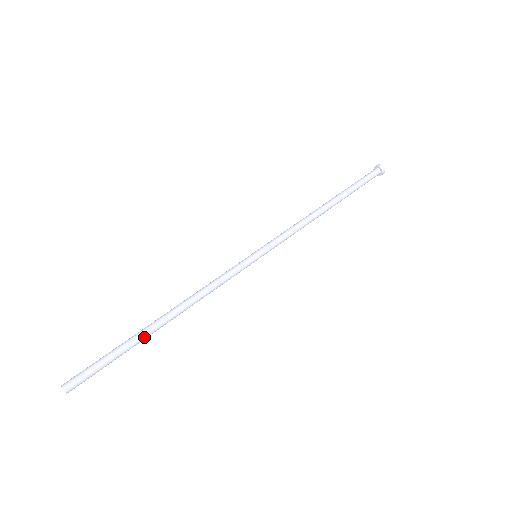
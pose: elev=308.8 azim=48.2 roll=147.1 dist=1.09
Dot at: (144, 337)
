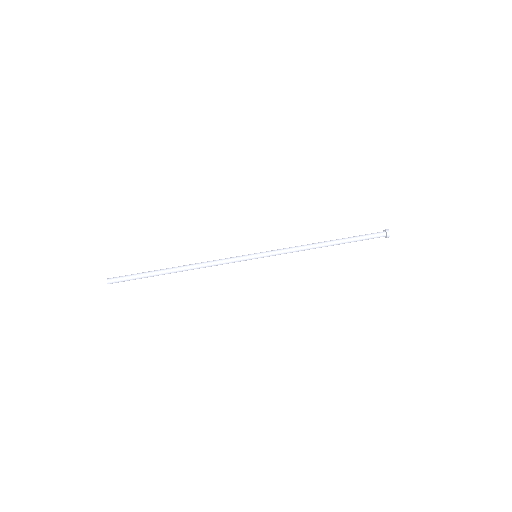
Dot at: (162, 274)
